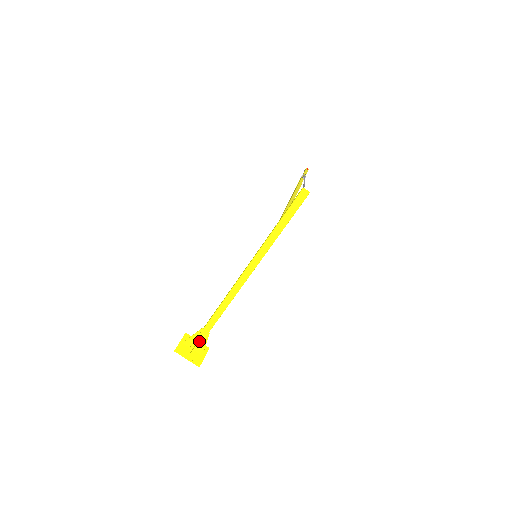
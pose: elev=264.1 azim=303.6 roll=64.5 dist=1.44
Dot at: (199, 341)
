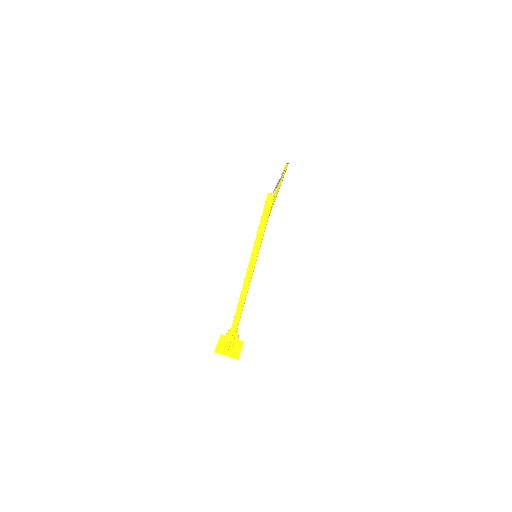
Dot at: (232, 338)
